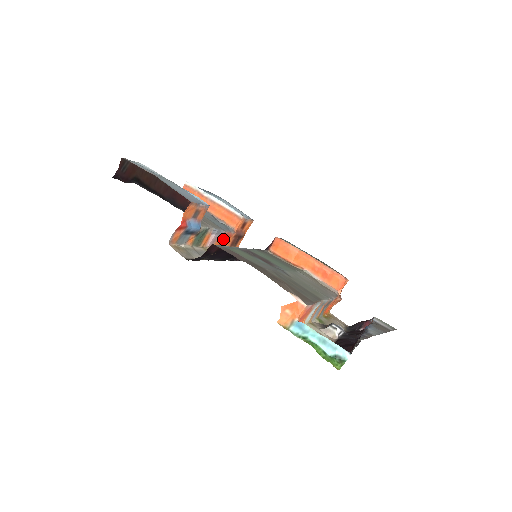
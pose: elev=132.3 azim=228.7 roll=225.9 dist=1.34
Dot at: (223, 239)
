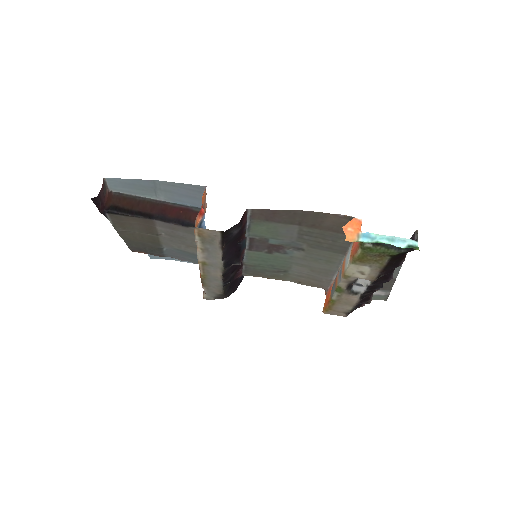
Dot at: occluded
